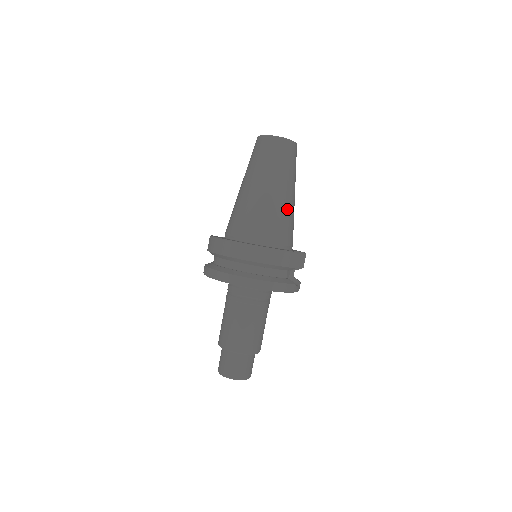
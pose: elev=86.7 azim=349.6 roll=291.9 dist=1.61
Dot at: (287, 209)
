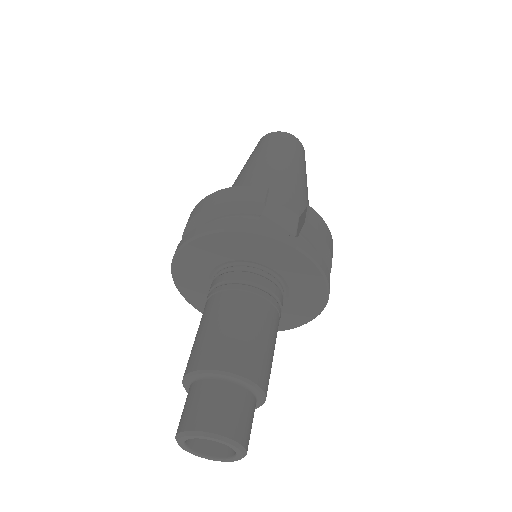
Dot at: (269, 172)
